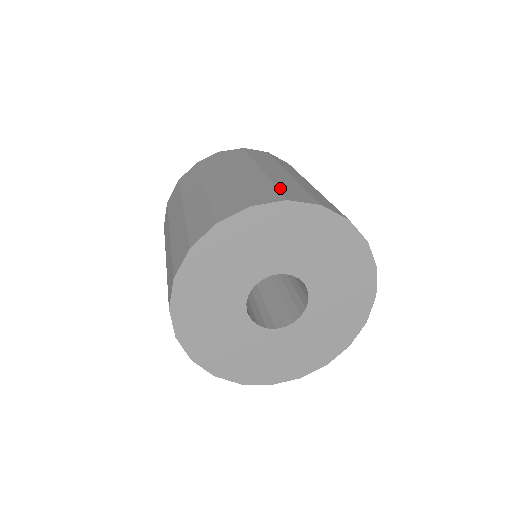
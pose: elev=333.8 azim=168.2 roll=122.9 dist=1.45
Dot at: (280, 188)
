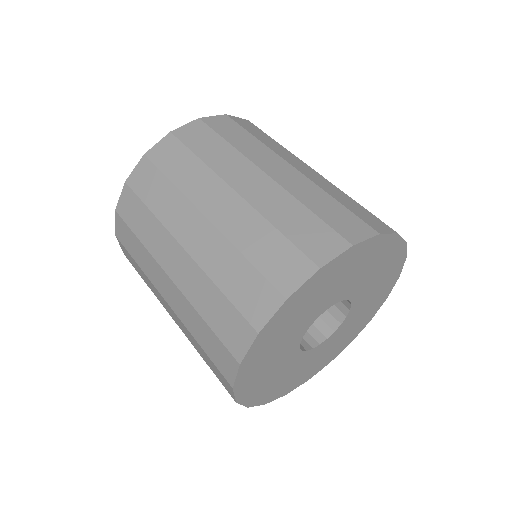
Dot at: (232, 297)
